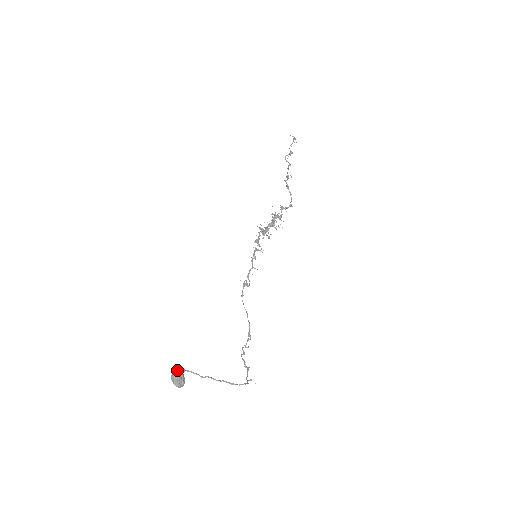
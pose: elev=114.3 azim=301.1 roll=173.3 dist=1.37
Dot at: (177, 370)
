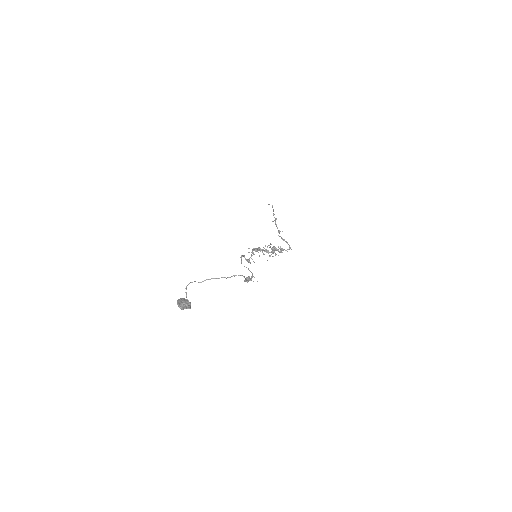
Dot at: (182, 299)
